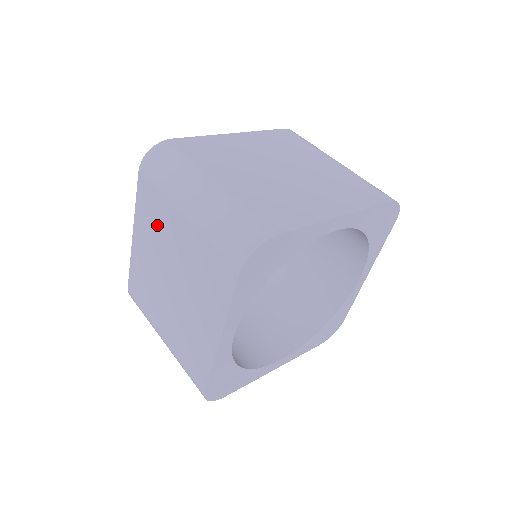
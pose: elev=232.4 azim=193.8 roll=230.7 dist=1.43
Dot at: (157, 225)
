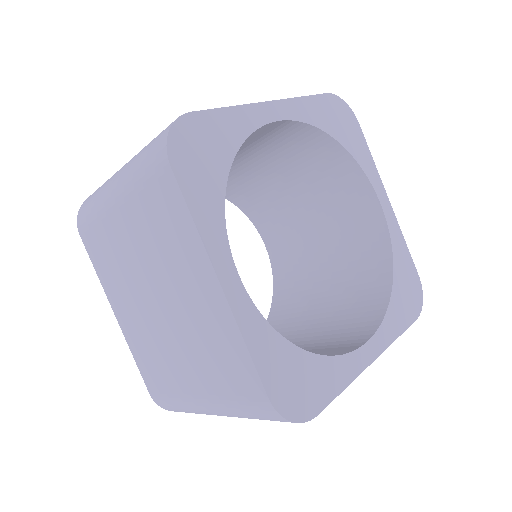
Dot at: (114, 260)
